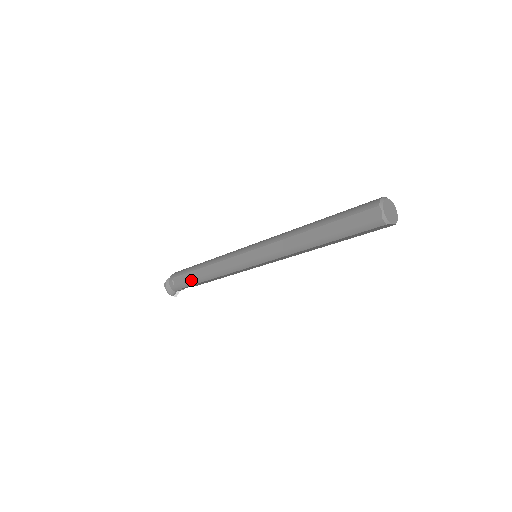
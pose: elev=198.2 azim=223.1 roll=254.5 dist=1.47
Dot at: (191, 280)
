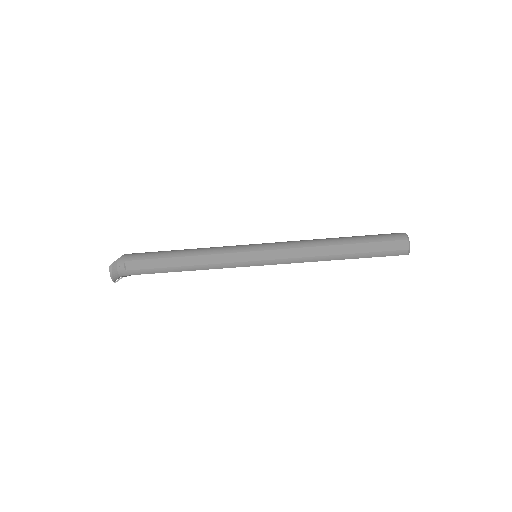
Dot at: (159, 268)
